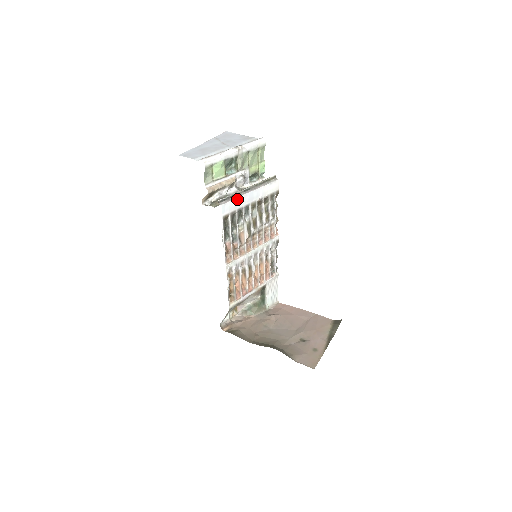
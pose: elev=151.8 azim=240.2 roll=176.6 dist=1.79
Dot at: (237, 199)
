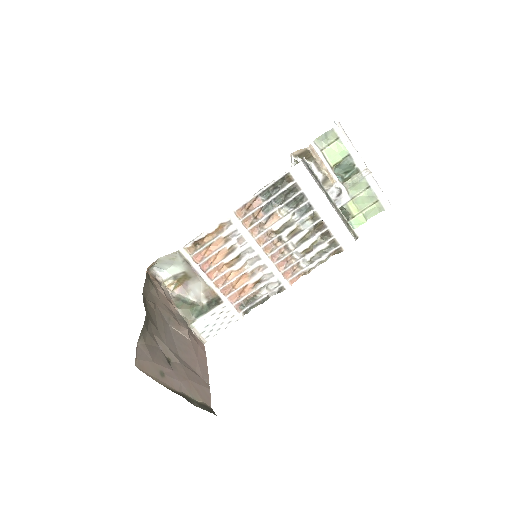
Dot at: (315, 184)
